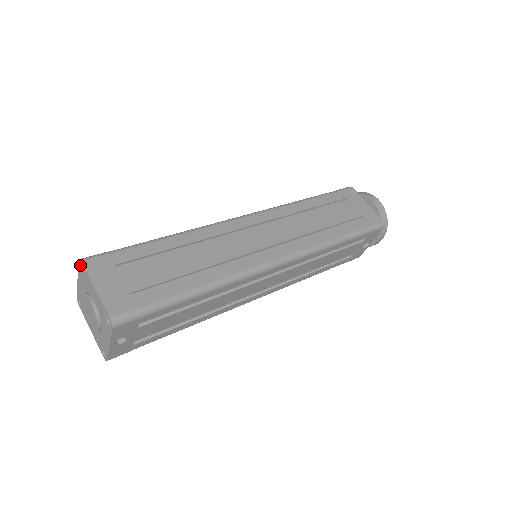
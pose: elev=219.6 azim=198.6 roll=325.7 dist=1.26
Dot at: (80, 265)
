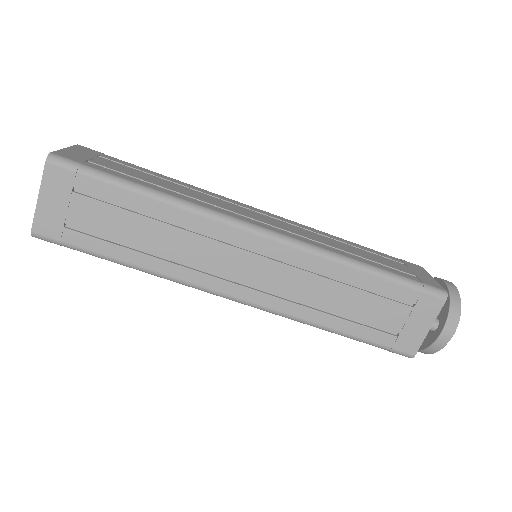
Dot at: (50, 157)
